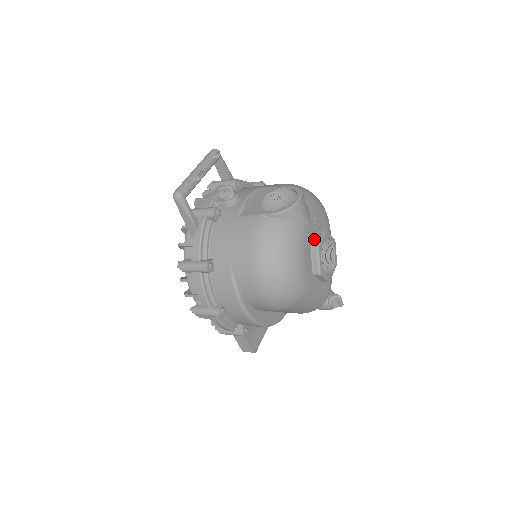
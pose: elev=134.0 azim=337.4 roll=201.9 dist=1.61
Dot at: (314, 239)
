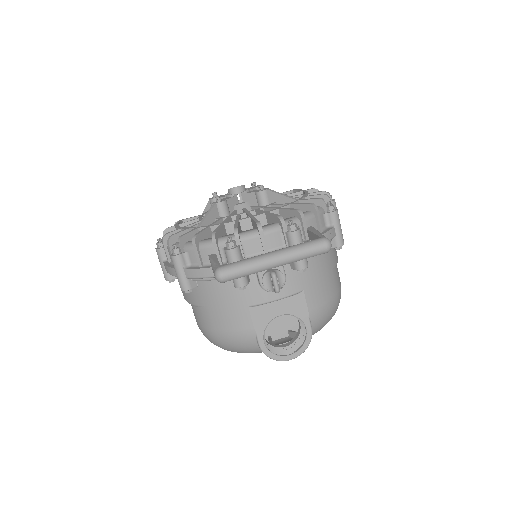
Dot at: occluded
